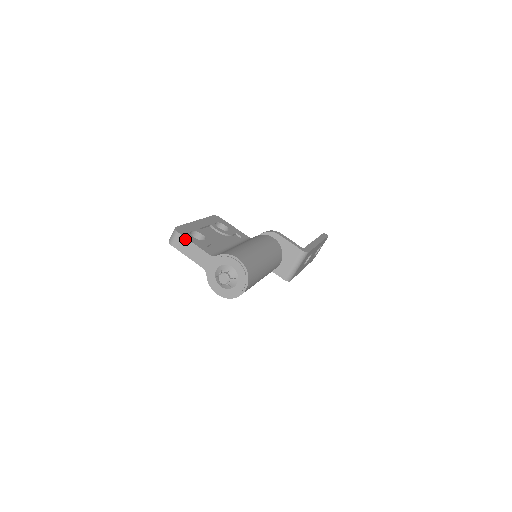
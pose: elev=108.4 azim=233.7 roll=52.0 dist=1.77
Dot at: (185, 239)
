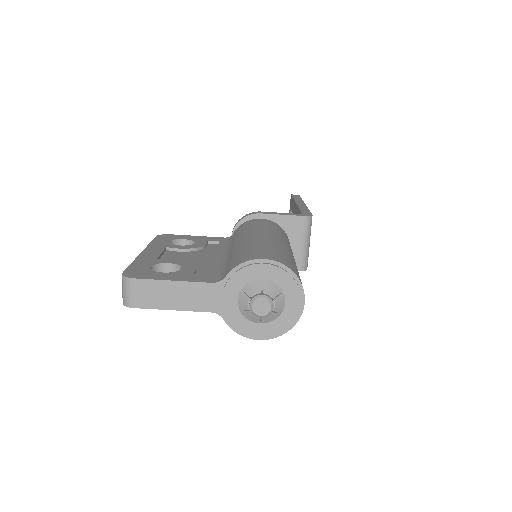
Dot at: (153, 282)
